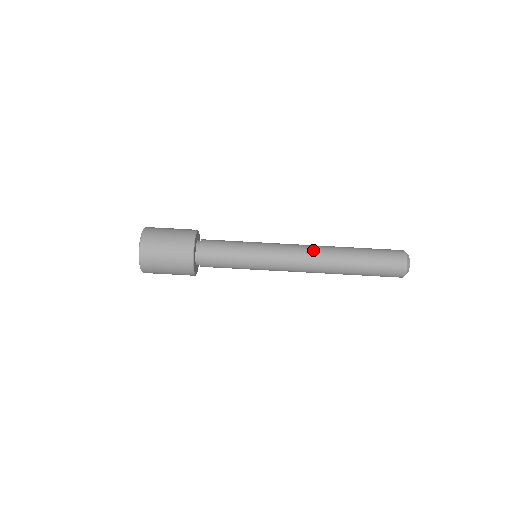
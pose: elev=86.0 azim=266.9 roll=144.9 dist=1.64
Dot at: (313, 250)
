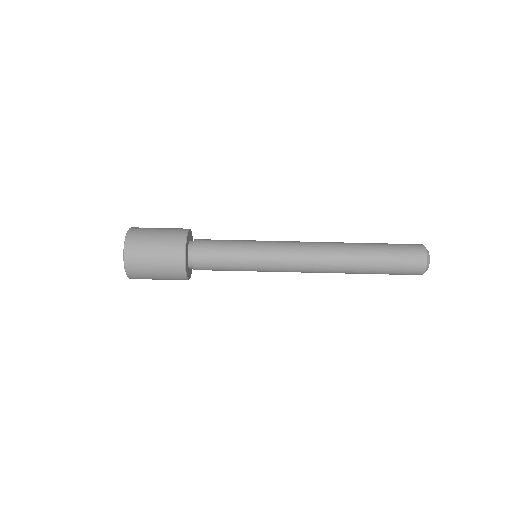
Dot at: occluded
